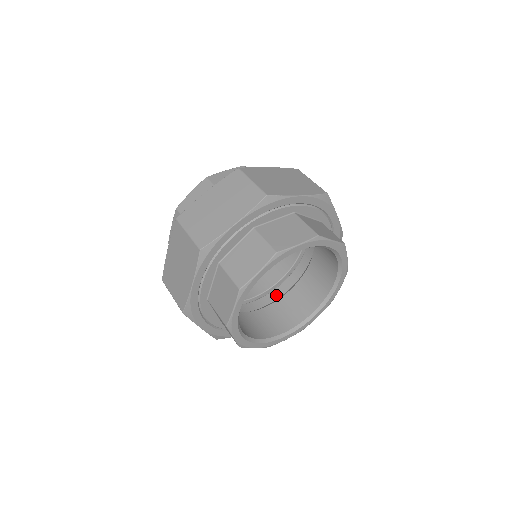
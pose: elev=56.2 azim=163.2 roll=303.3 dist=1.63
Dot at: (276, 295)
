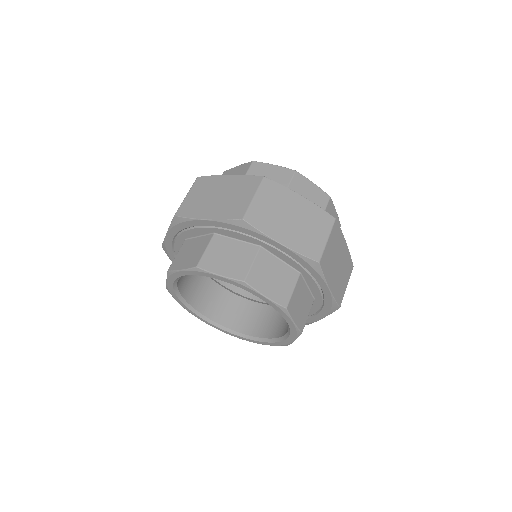
Dot at: occluded
